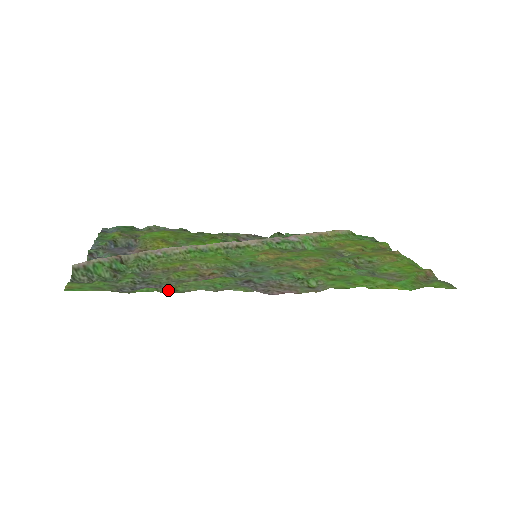
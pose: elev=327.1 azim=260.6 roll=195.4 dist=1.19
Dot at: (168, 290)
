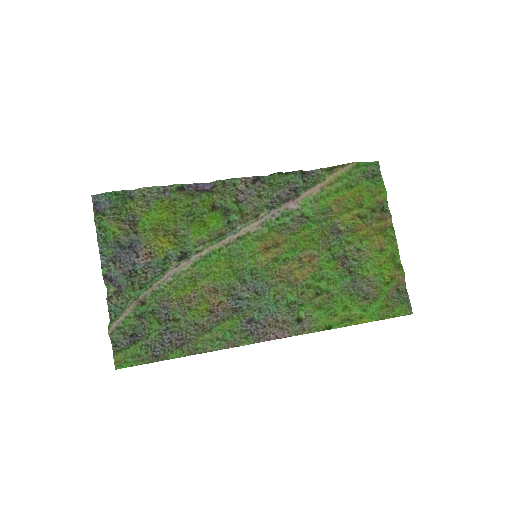
Dot at: (191, 350)
